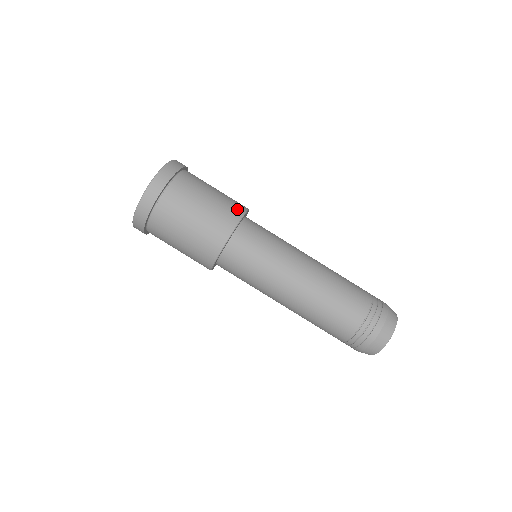
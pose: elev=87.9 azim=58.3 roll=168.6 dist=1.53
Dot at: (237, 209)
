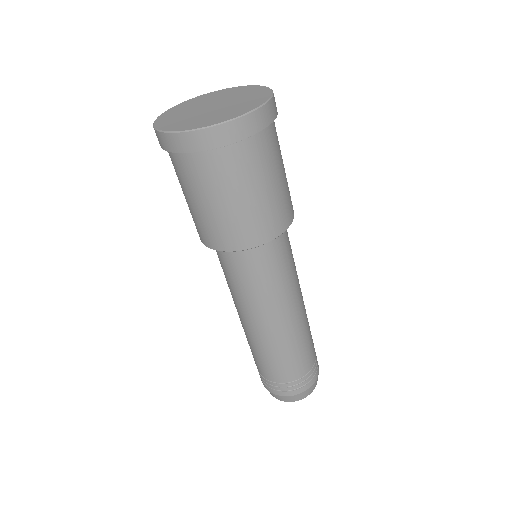
Dot at: (292, 205)
